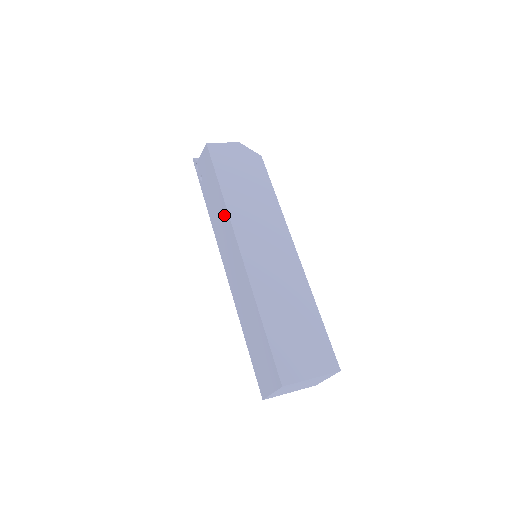
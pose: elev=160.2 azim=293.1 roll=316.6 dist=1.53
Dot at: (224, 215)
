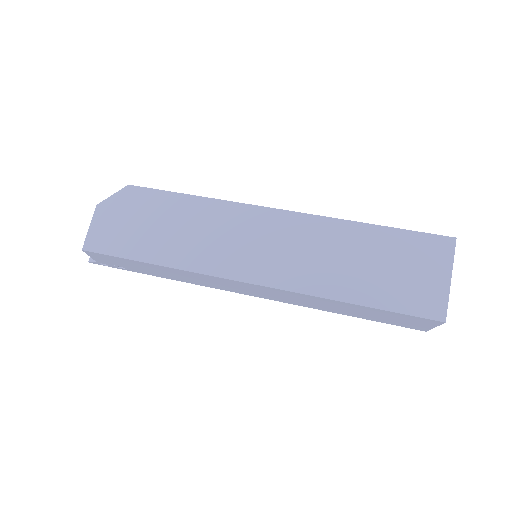
Dot at: (190, 275)
